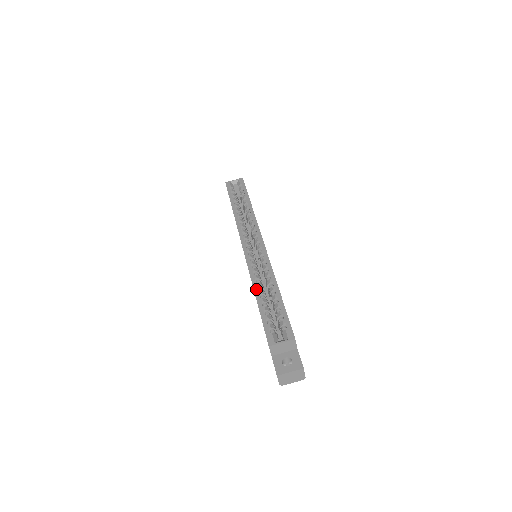
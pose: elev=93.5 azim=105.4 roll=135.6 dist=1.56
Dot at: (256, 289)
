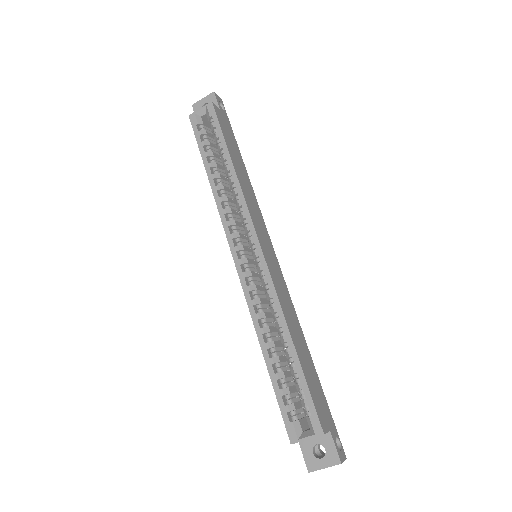
Dot at: (262, 341)
